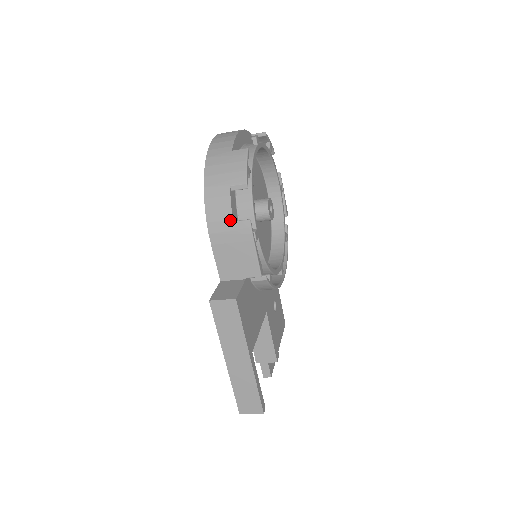
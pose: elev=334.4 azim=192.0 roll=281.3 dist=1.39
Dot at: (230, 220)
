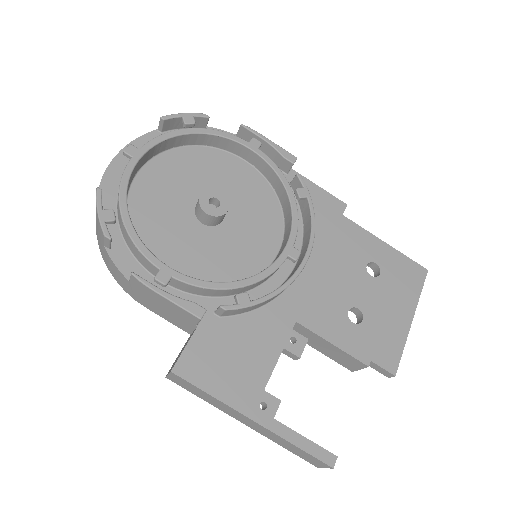
Dot at: (127, 281)
